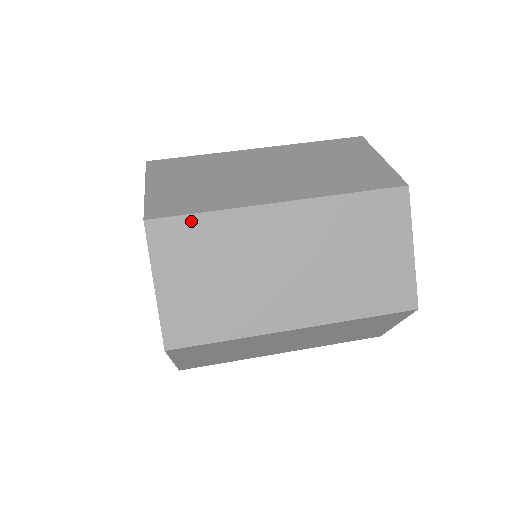
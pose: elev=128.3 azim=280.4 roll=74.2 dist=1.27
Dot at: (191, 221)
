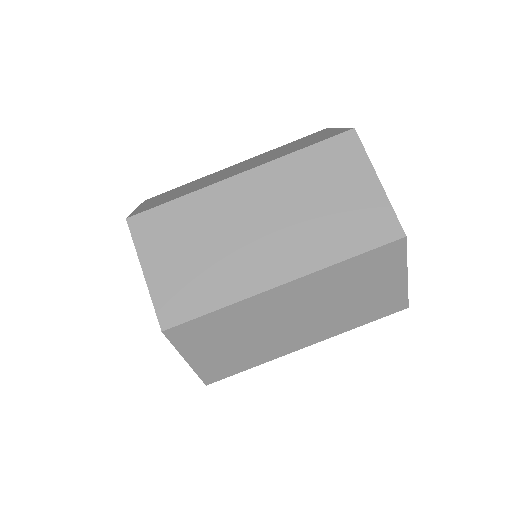
Dot at: (204, 320)
